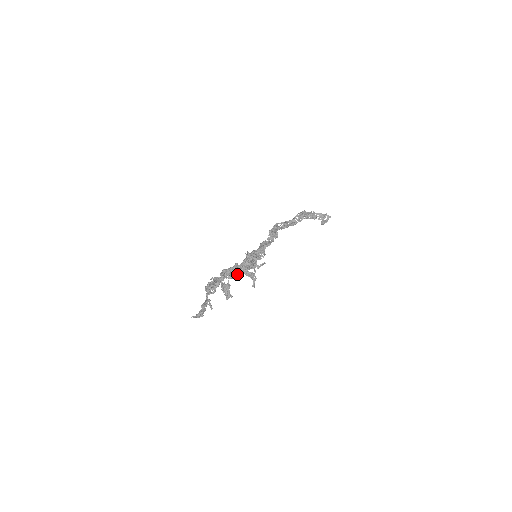
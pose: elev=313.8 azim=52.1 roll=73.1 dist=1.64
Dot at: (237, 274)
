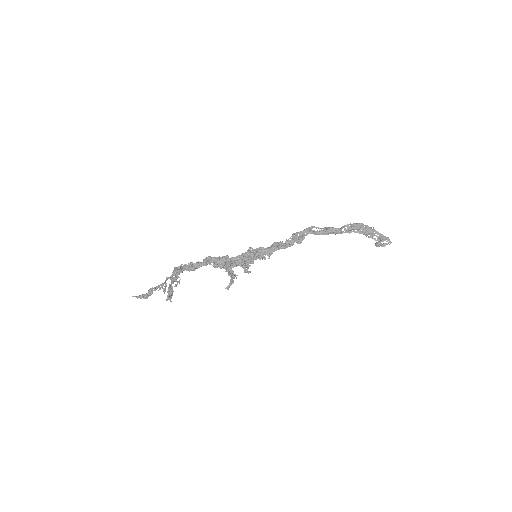
Dot at: (221, 267)
